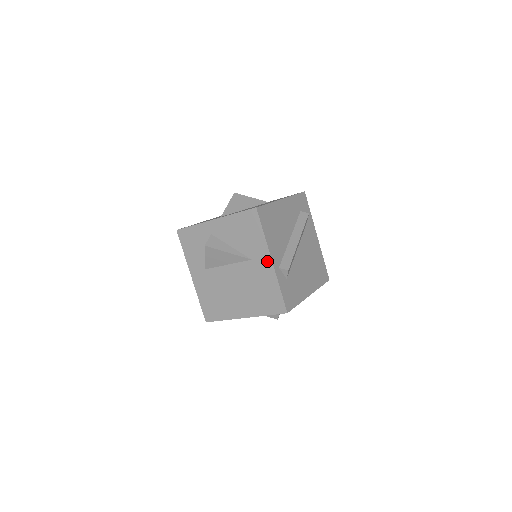
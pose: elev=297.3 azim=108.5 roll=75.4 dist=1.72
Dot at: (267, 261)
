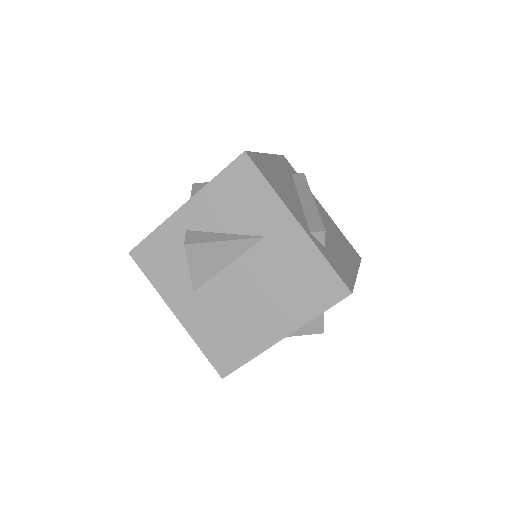
Dot at: (290, 226)
